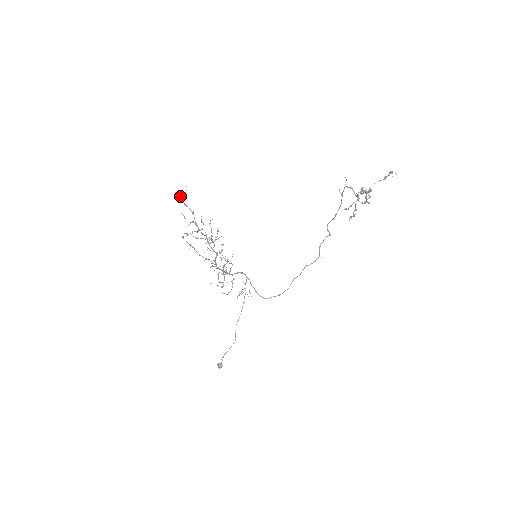
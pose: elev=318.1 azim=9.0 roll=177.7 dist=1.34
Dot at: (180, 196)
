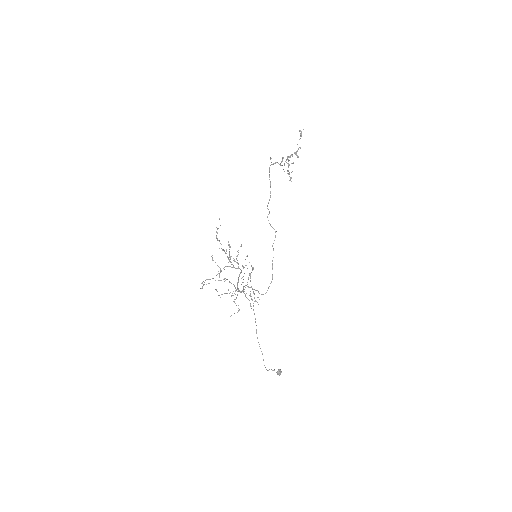
Dot at: (216, 231)
